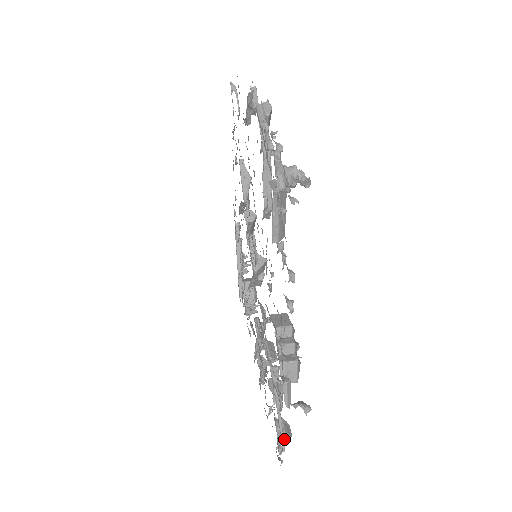
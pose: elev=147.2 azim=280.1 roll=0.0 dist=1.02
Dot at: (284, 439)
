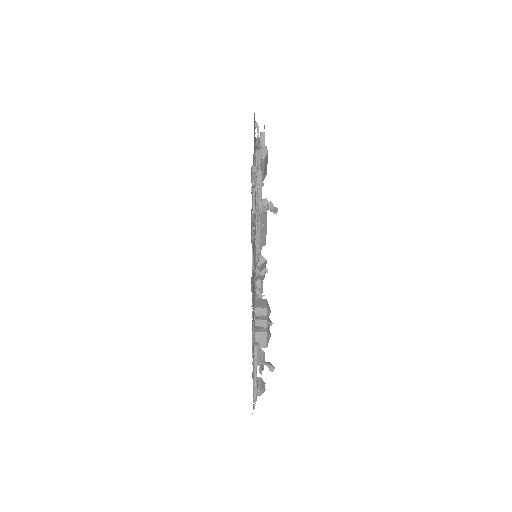
Dot at: (258, 391)
